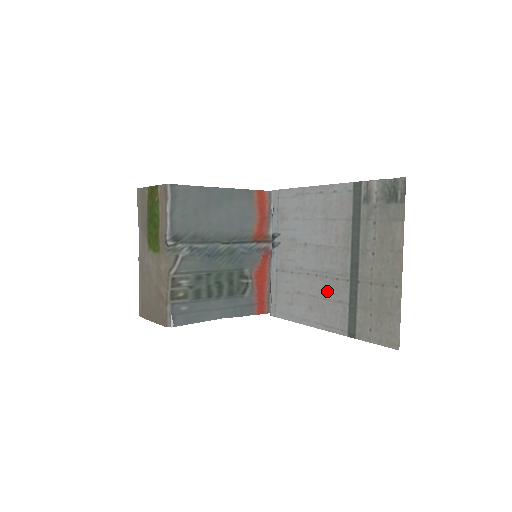
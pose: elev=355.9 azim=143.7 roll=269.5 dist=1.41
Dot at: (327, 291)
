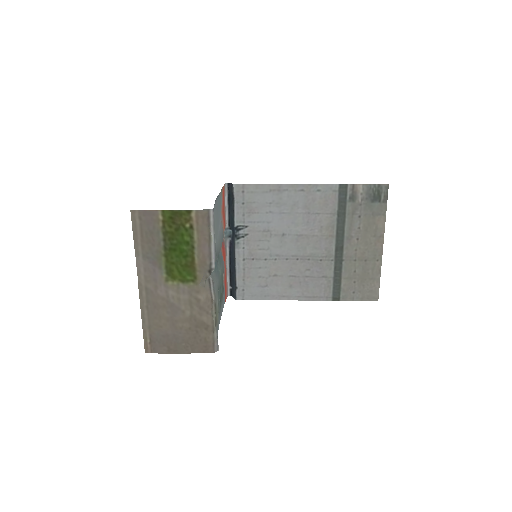
Dot at: (310, 270)
